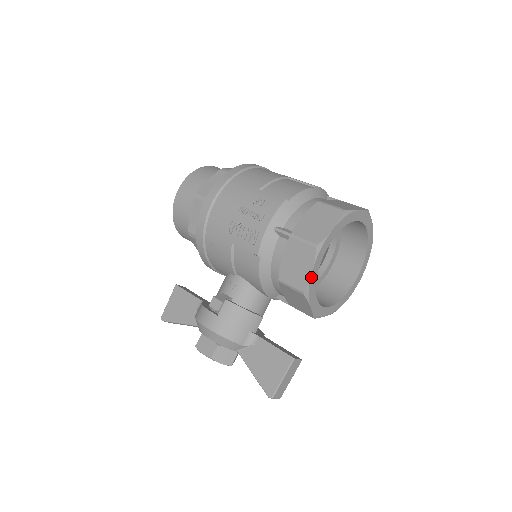
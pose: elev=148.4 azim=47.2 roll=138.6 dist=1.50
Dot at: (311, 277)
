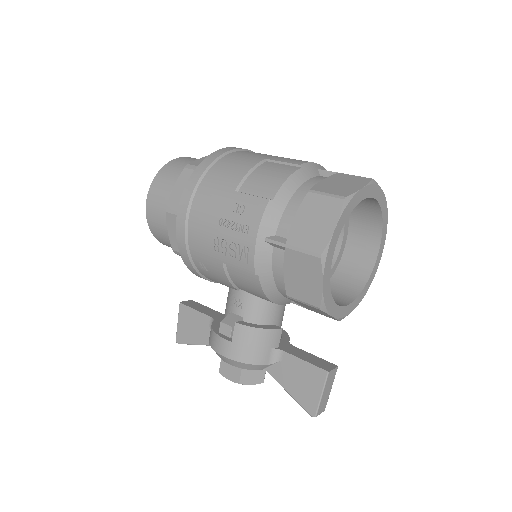
Dot at: (323, 290)
